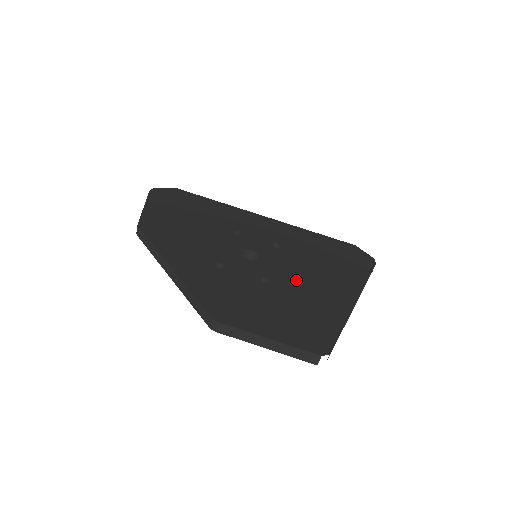
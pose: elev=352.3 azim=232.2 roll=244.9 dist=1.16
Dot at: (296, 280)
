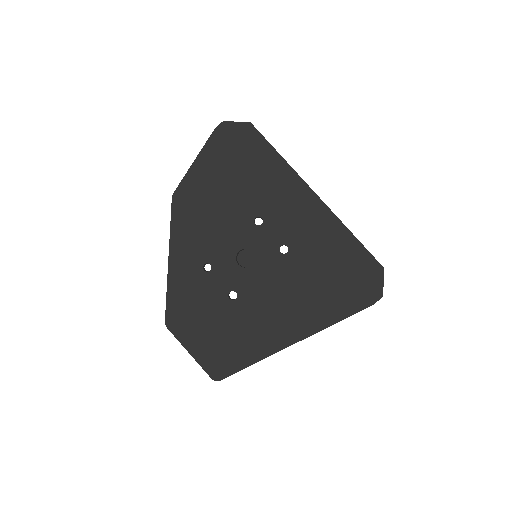
Dot at: (261, 303)
